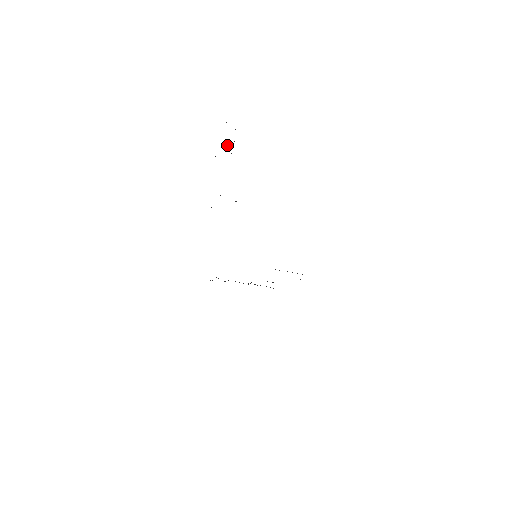
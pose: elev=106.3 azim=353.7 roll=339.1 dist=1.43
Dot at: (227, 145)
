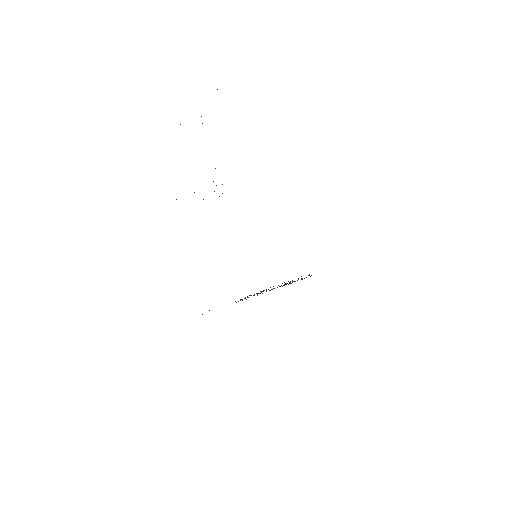
Dot at: occluded
